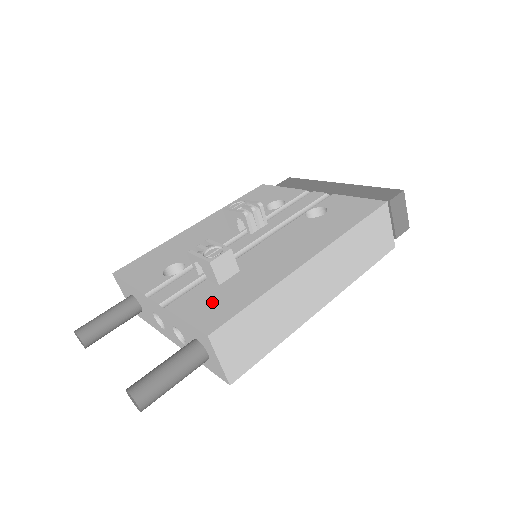
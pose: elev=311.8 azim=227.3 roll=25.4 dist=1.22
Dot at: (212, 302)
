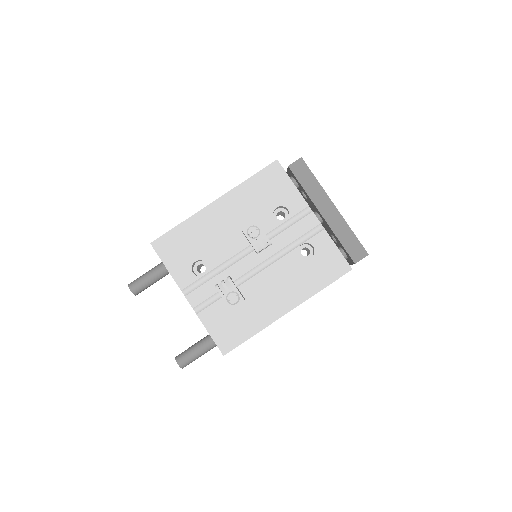
Dot at: (227, 326)
